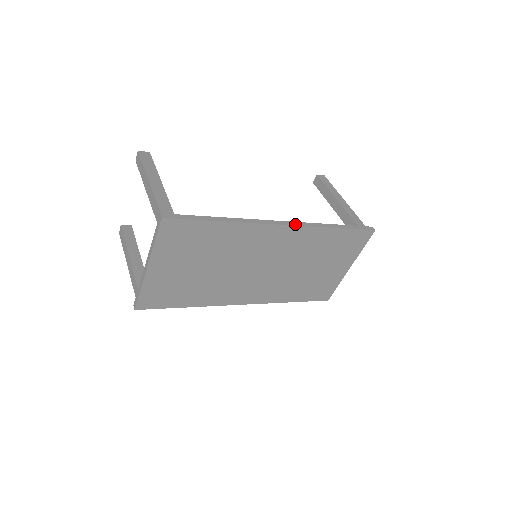
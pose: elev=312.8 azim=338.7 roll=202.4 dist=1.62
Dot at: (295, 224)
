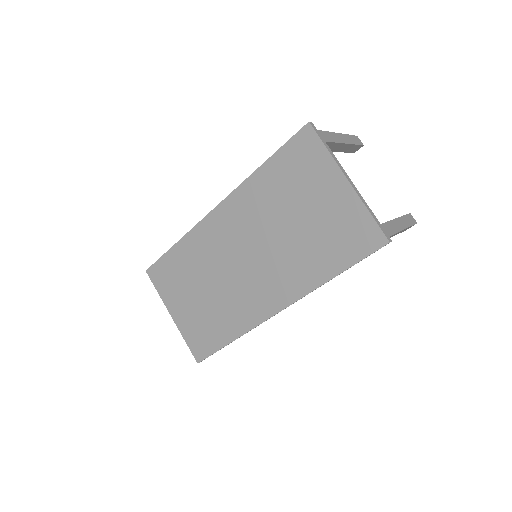
Dot at: (225, 199)
